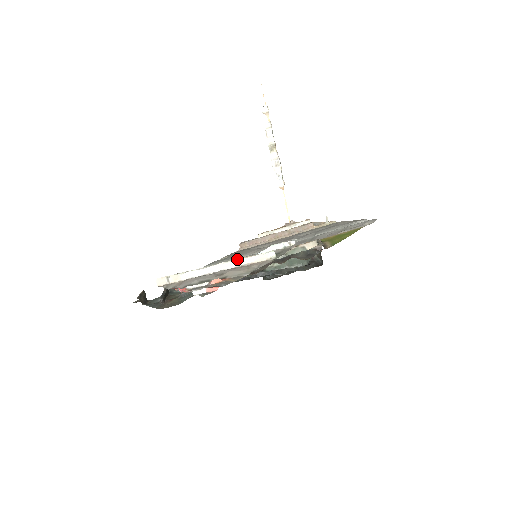
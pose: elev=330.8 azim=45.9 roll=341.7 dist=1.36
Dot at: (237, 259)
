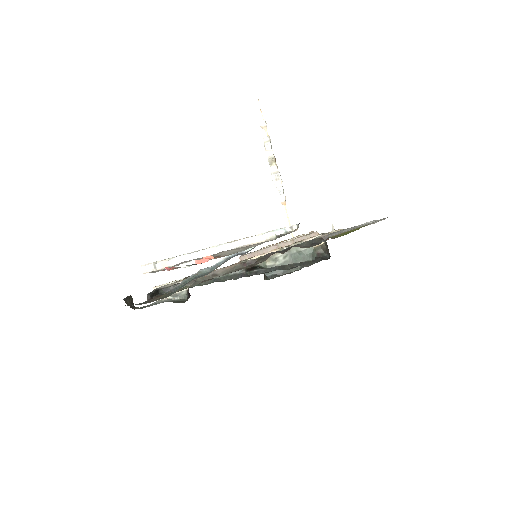
Dot at: (233, 241)
